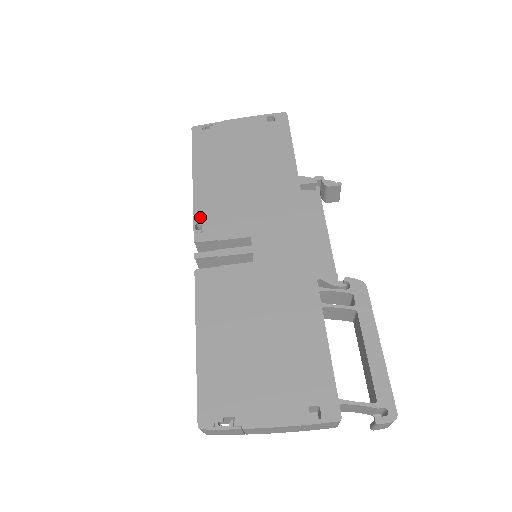
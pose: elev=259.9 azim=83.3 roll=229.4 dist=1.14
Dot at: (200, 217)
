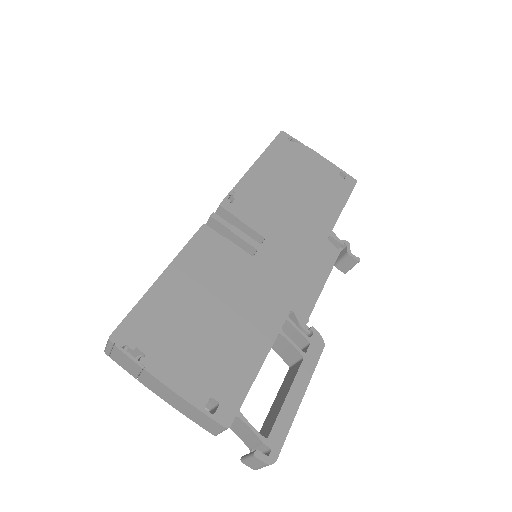
Dot at: (238, 192)
